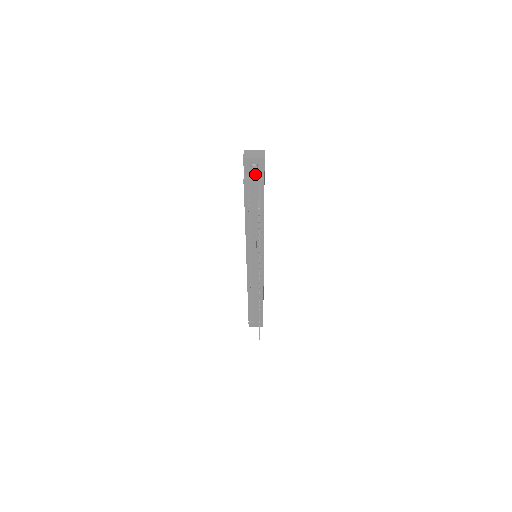
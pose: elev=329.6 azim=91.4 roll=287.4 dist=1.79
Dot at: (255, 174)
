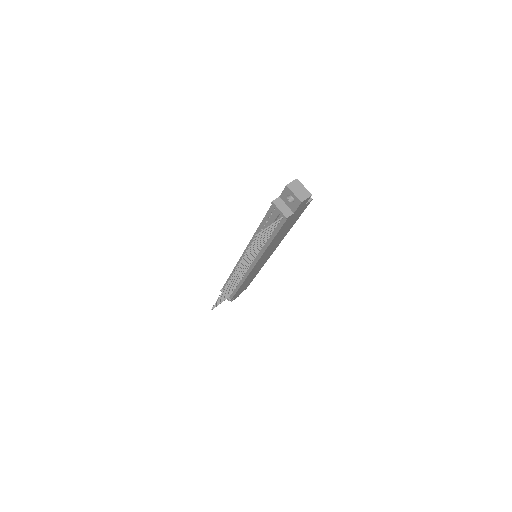
Dot at: (288, 205)
